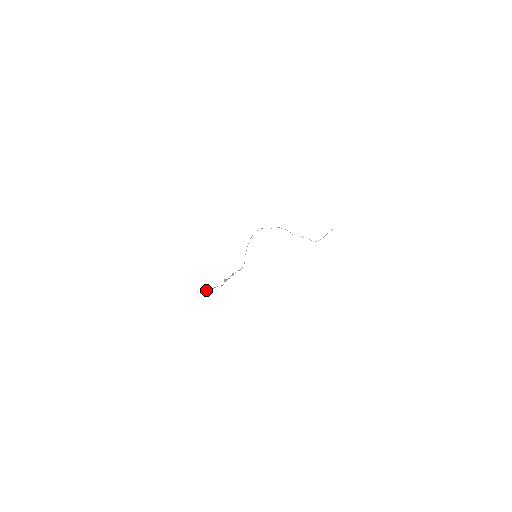
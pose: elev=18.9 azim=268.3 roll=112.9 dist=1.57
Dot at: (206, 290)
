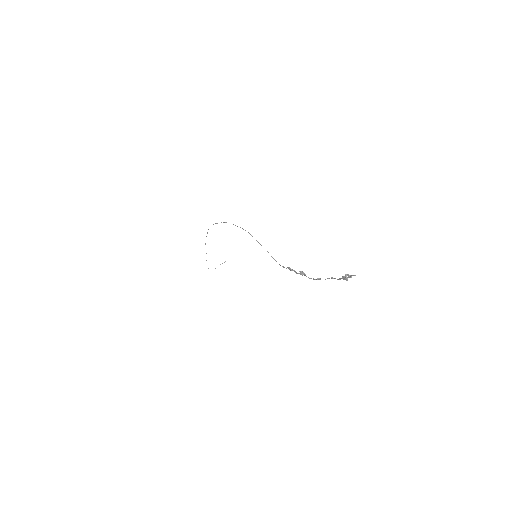
Dot at: occluded
